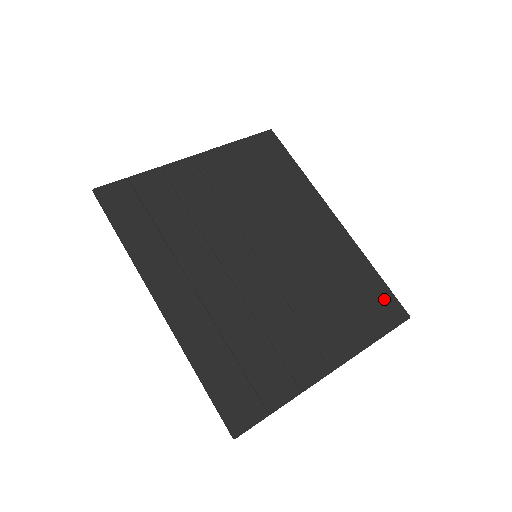
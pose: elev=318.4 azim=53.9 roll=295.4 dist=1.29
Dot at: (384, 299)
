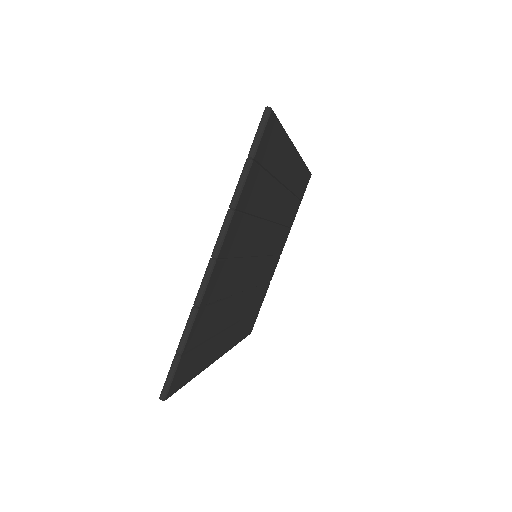
Dot at: (305, 181)
